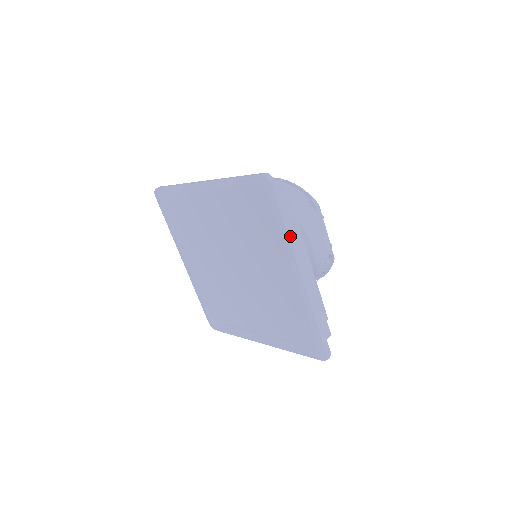
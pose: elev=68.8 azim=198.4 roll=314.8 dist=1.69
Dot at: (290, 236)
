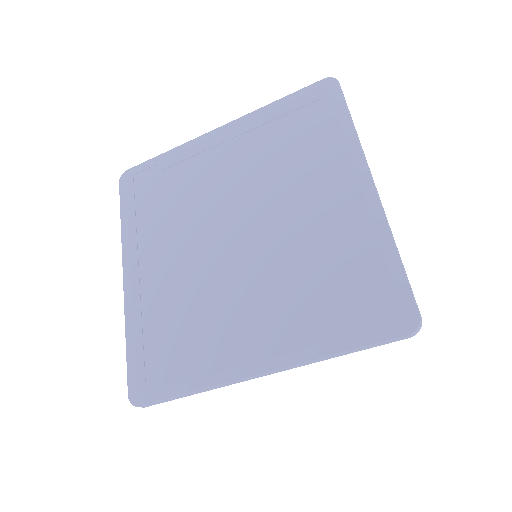
Dot at: (357, 135)
